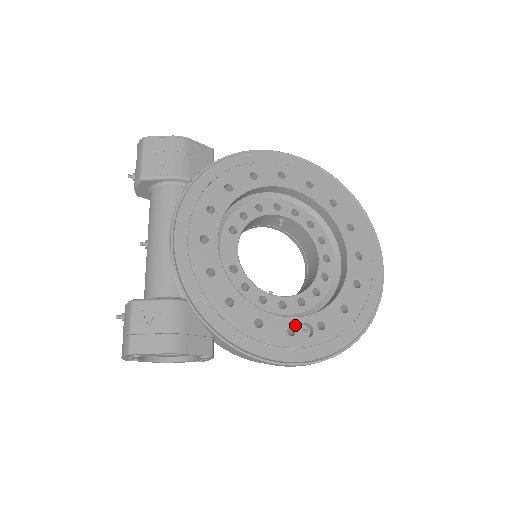
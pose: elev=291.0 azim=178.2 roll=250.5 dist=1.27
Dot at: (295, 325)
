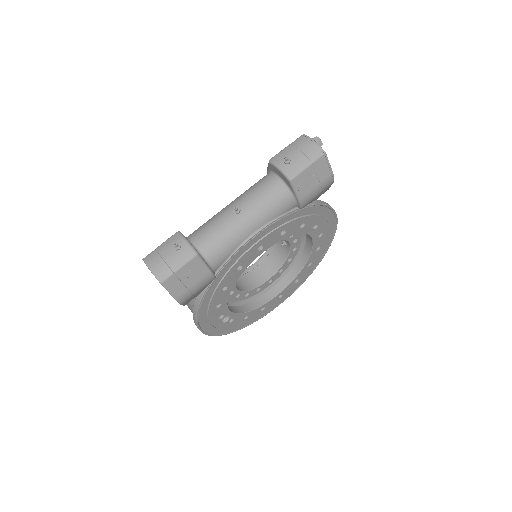
Dot at: (226, 315)
